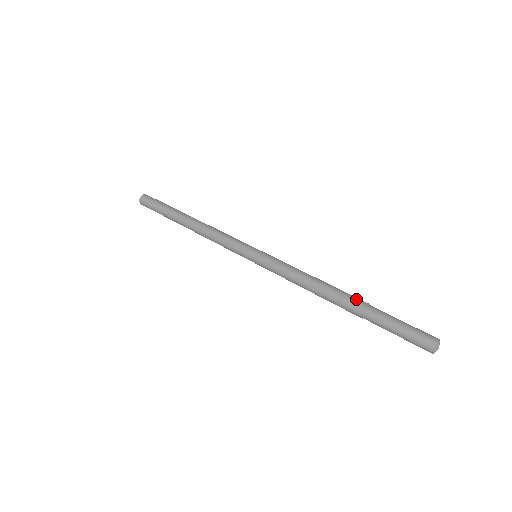
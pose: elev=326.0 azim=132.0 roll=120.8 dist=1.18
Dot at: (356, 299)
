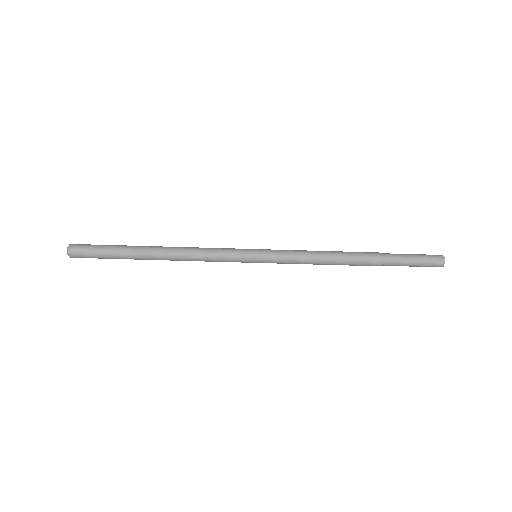
Dot at: (372, 260)
